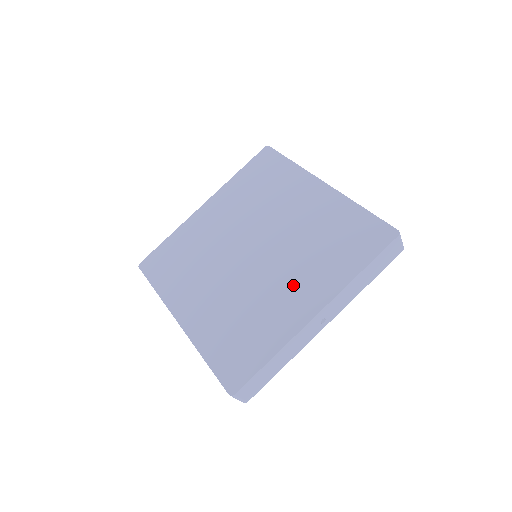
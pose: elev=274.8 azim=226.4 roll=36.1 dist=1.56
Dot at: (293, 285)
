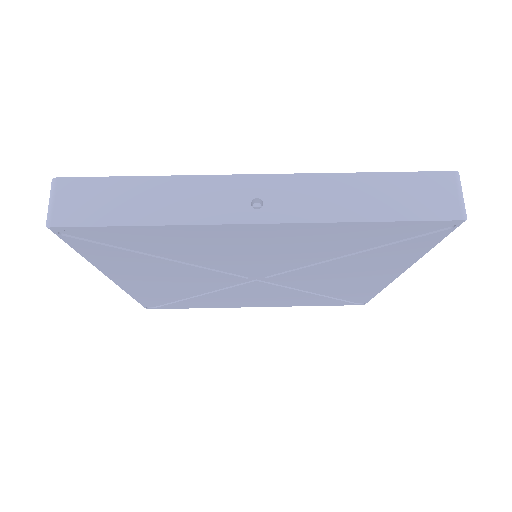
Dot at: occluded
